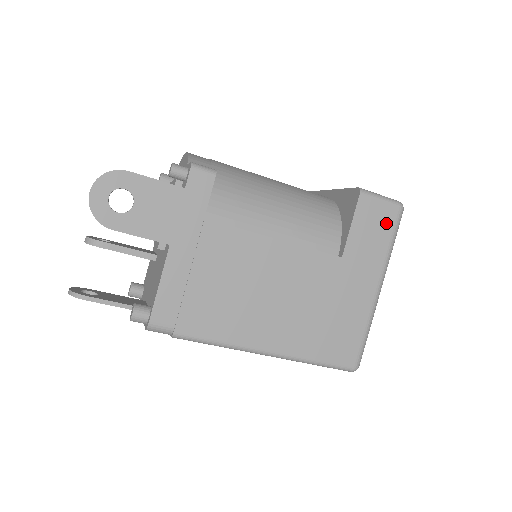
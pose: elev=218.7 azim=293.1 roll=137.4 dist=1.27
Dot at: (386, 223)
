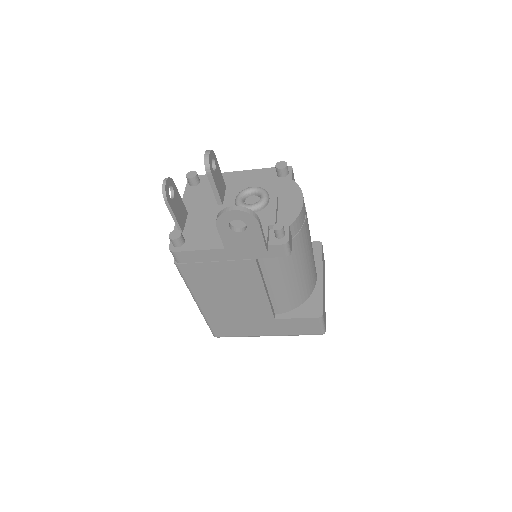
Dot at: (308, 331)
